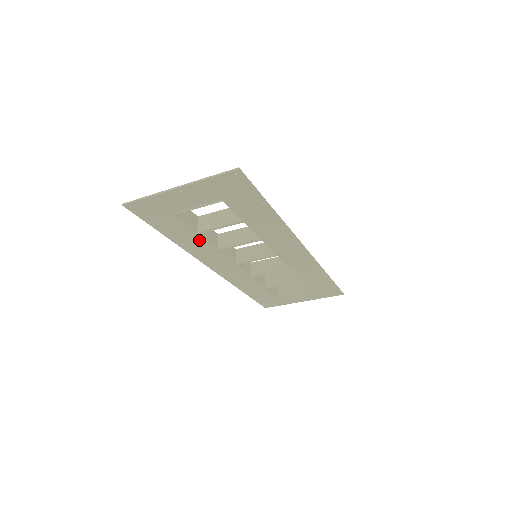
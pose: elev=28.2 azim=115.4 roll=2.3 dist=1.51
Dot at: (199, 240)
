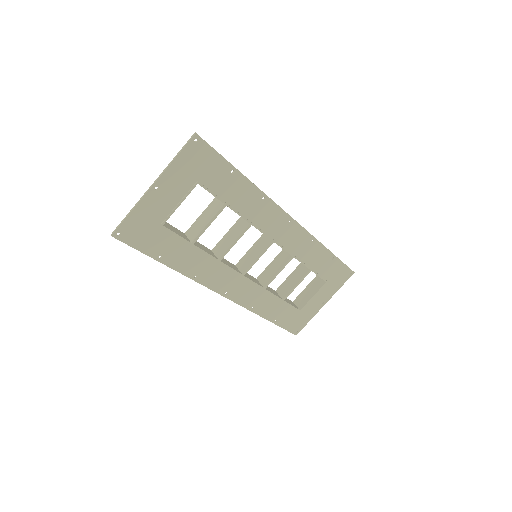
Dot at: (197, 255)
